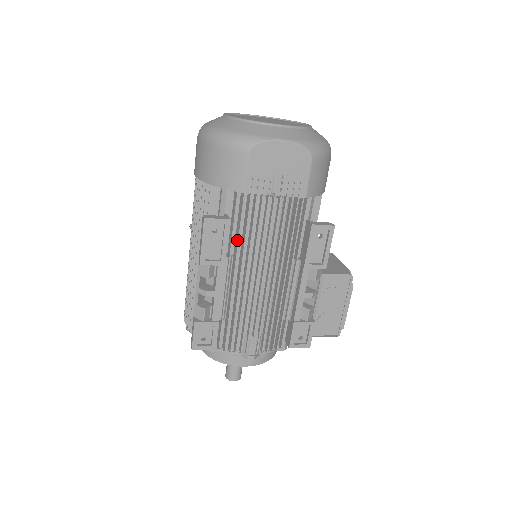
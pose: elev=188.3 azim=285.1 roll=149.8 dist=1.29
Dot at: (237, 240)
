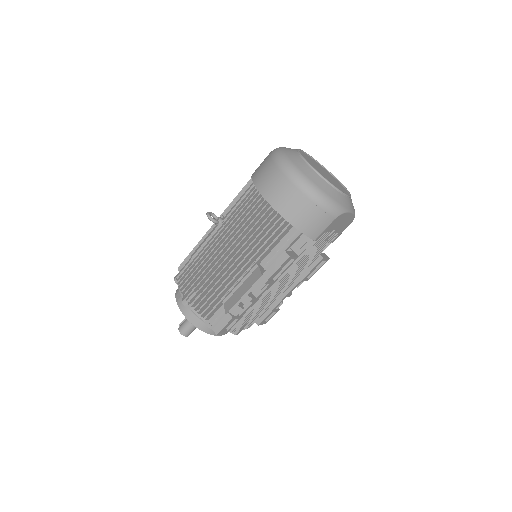
Dot at: occluded
